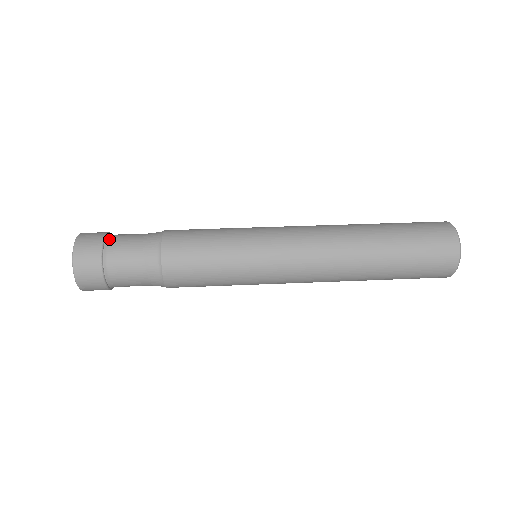
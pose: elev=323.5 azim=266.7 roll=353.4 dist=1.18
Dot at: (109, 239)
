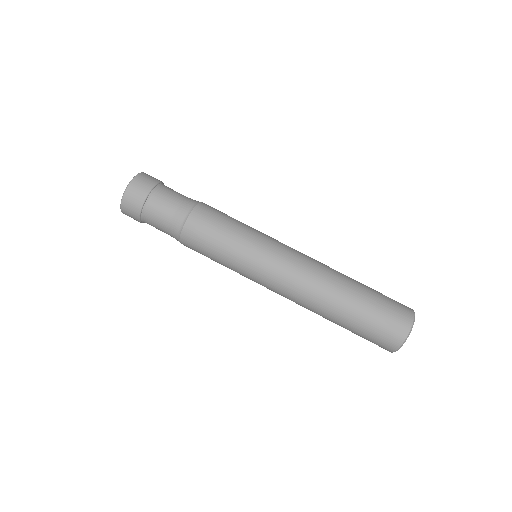
Dot at: (158, 188)
